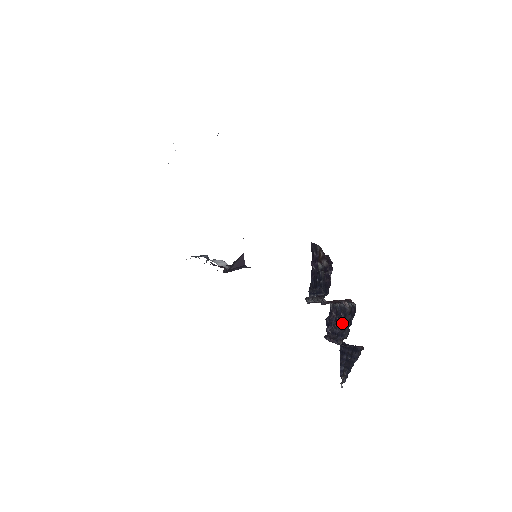
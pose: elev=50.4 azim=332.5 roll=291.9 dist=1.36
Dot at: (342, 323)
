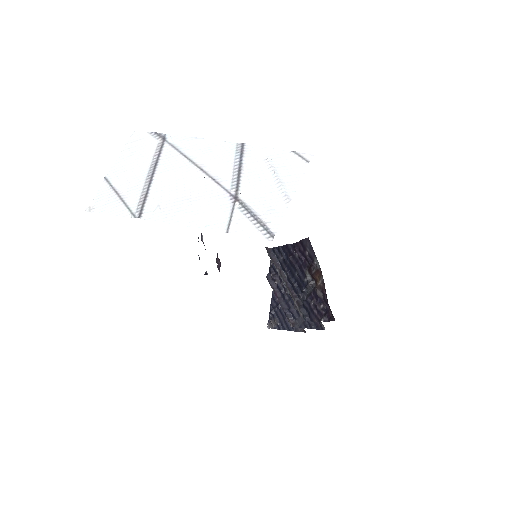
Dot at: occluded
